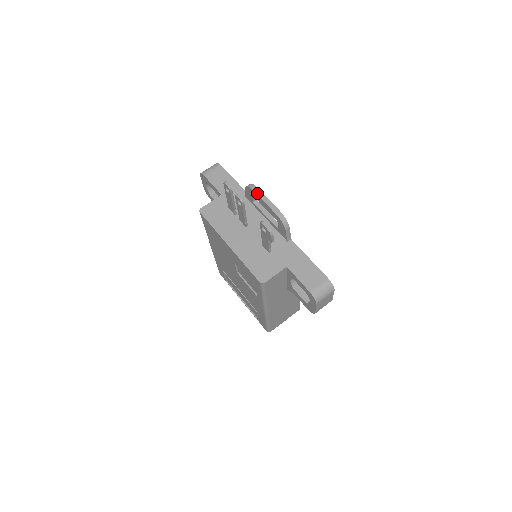
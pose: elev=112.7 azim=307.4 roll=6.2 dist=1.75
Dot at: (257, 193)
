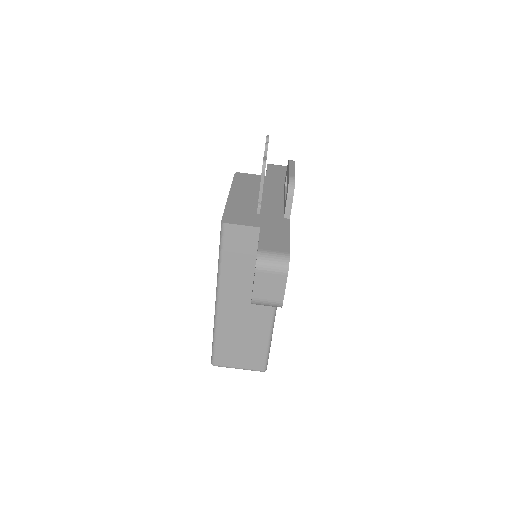
Dot at: (290, 163)
